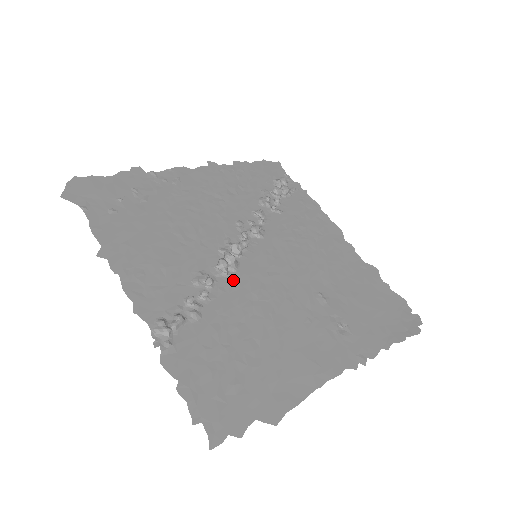
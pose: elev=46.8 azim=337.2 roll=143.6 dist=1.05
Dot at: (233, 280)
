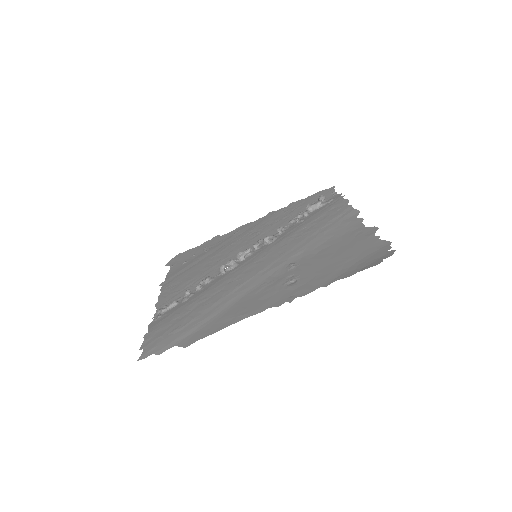
Dot at: (225, 275)
